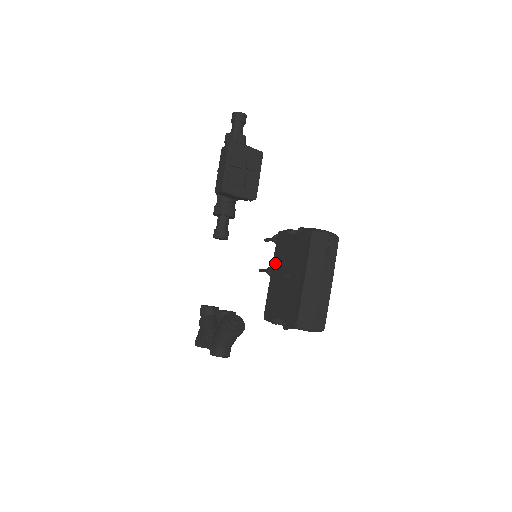
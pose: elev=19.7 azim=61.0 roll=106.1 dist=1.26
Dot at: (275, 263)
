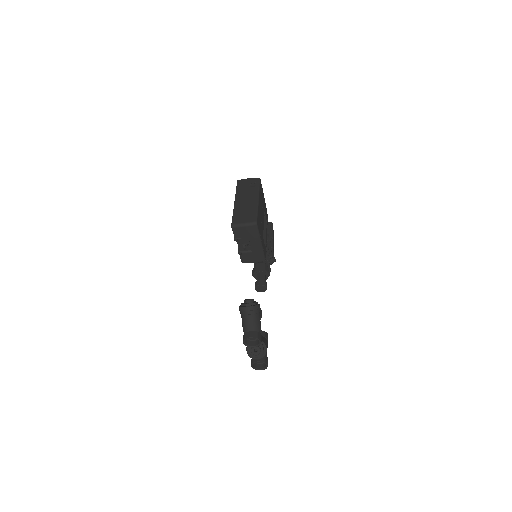
Dot at: occluded
